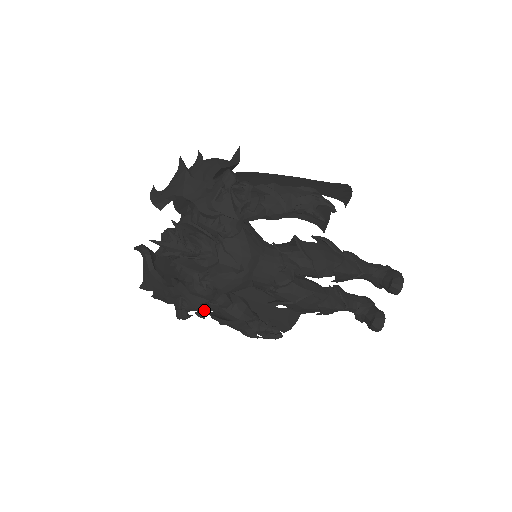
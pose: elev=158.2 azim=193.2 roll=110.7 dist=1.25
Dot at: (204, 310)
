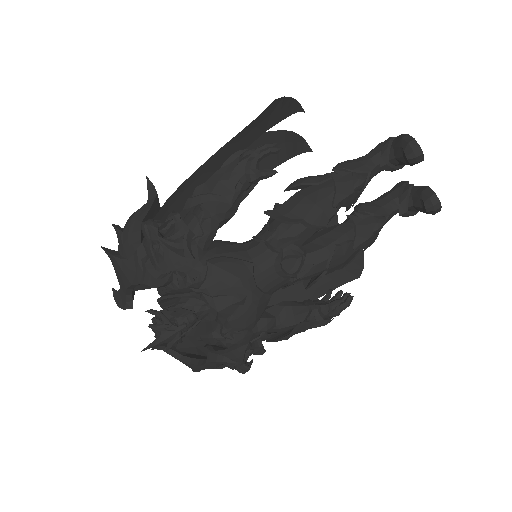
Dot at: (256, 349)
